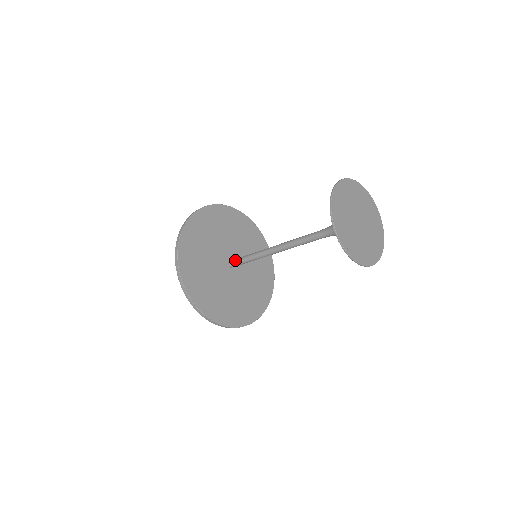
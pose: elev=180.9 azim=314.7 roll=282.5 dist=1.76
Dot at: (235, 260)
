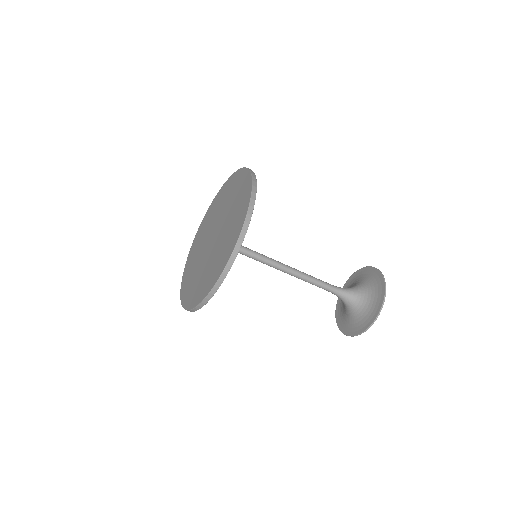
Dot at: occluded
